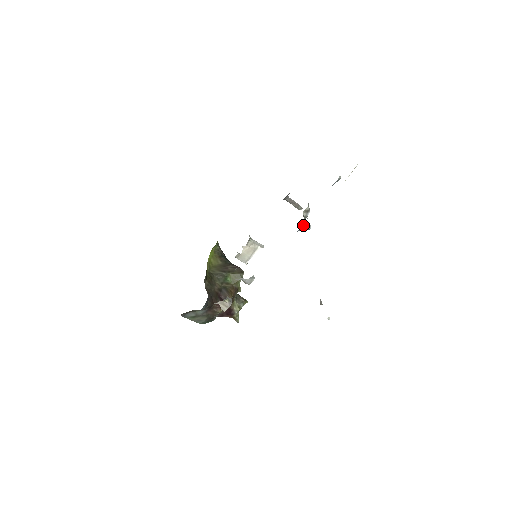
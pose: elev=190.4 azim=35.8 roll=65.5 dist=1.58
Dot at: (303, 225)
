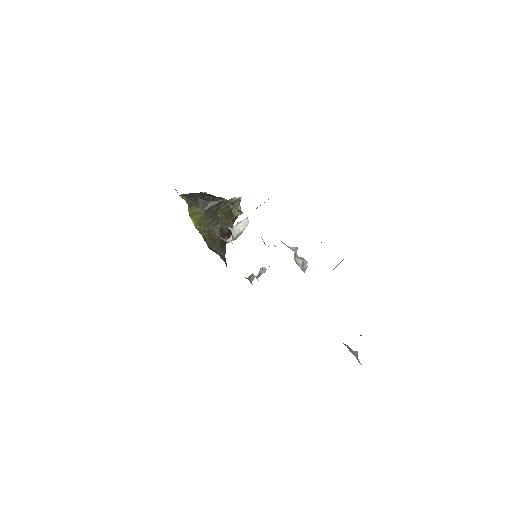
Dot at: occluded
